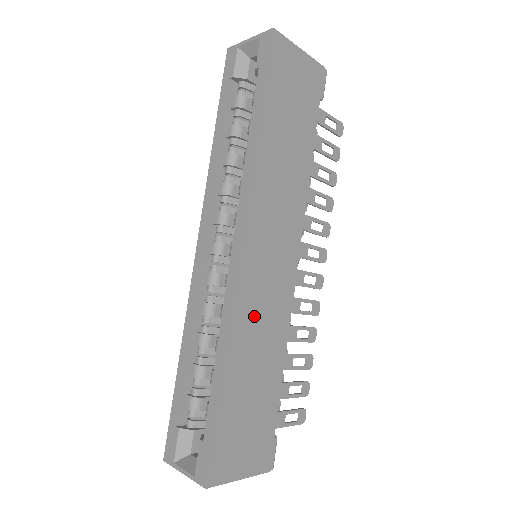
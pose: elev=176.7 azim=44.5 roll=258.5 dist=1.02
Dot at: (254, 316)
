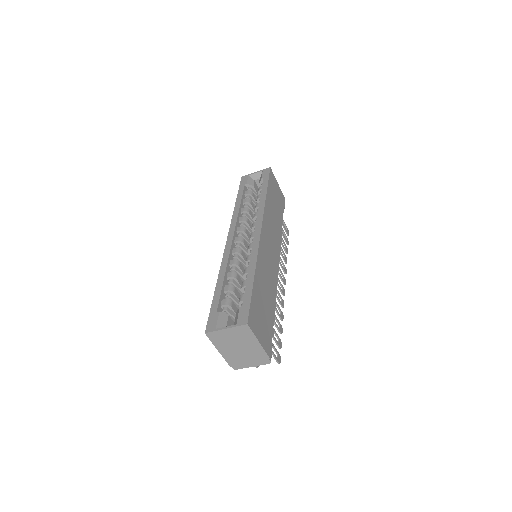
Dot at: (265, 264)
